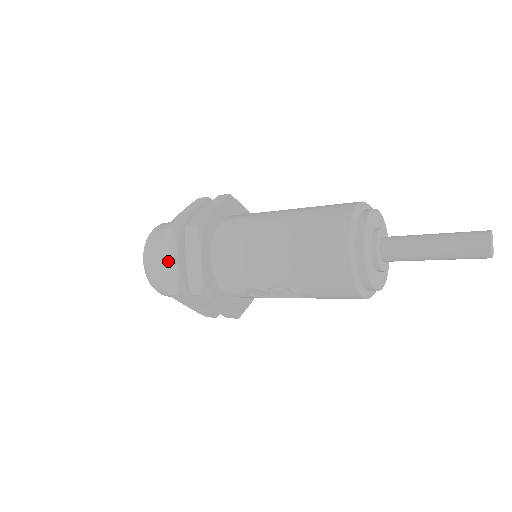
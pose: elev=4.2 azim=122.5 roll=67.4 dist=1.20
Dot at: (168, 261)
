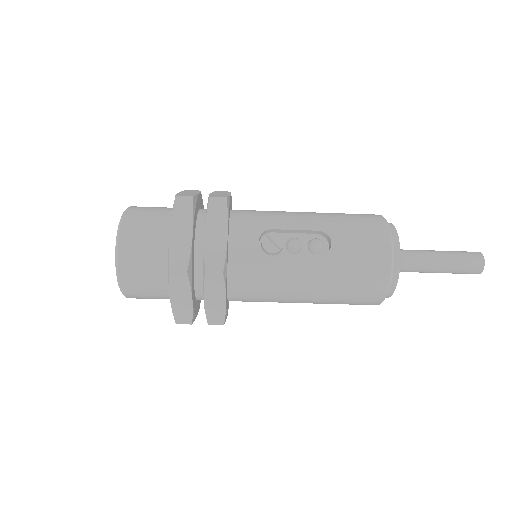
Dot at: (185, 192)
